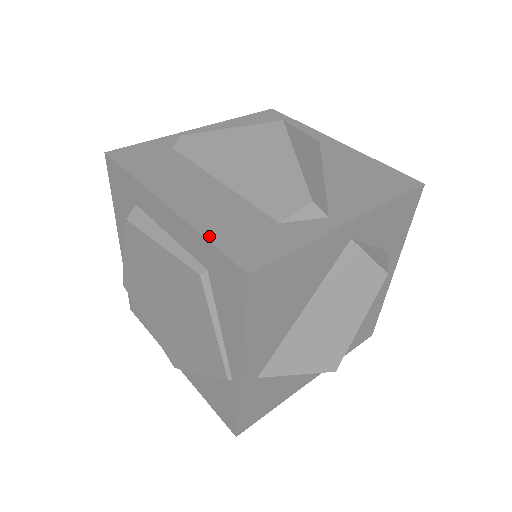
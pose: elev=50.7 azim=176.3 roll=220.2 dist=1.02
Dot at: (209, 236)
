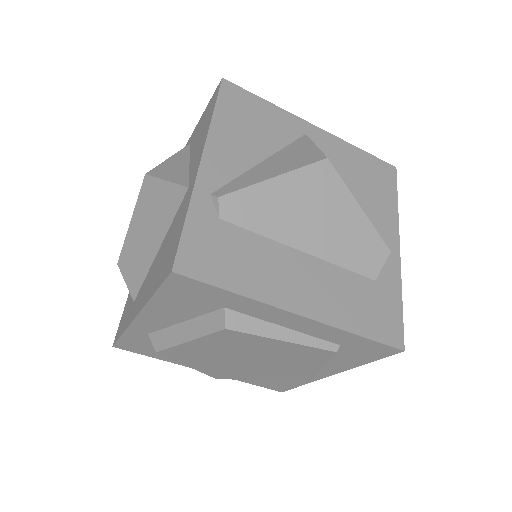
Dot at: (359, 331)
